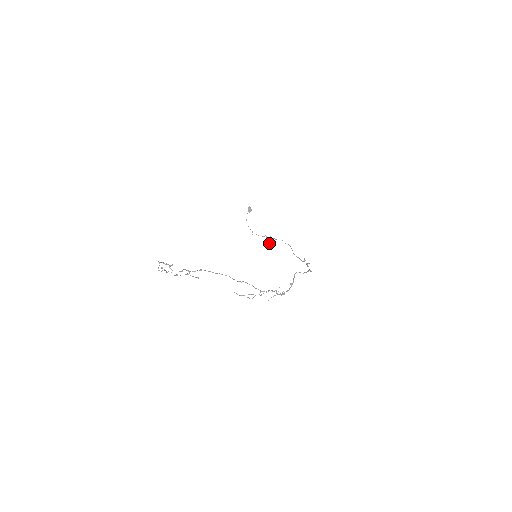
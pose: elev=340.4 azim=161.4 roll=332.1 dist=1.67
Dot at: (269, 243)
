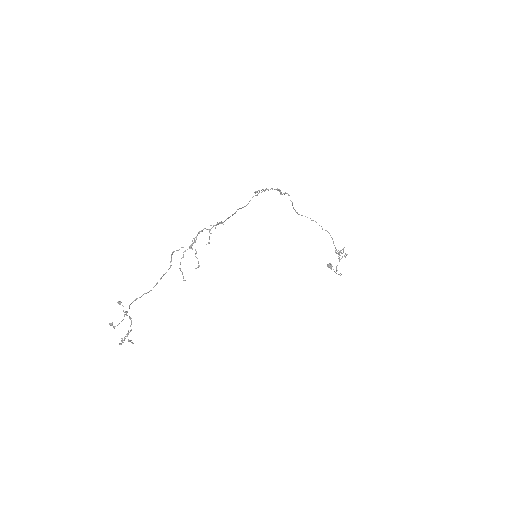
Dot at: (335, 251)
